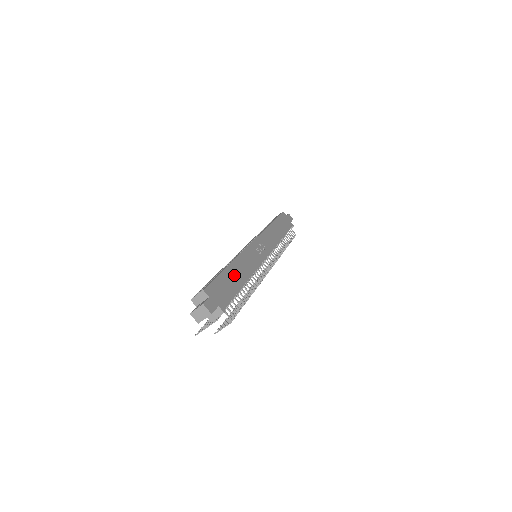
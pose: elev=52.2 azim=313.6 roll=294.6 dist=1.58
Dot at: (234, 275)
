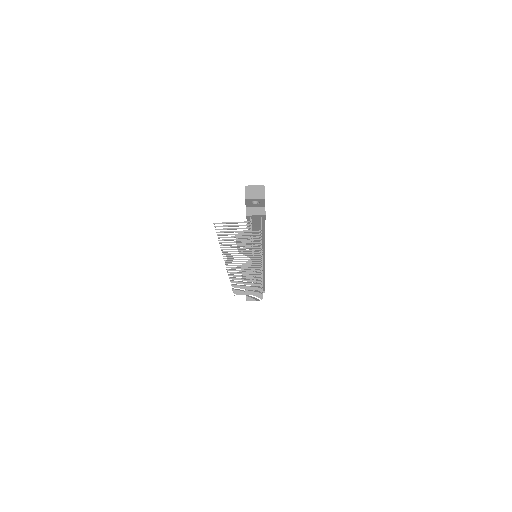
Dot at: occluded
